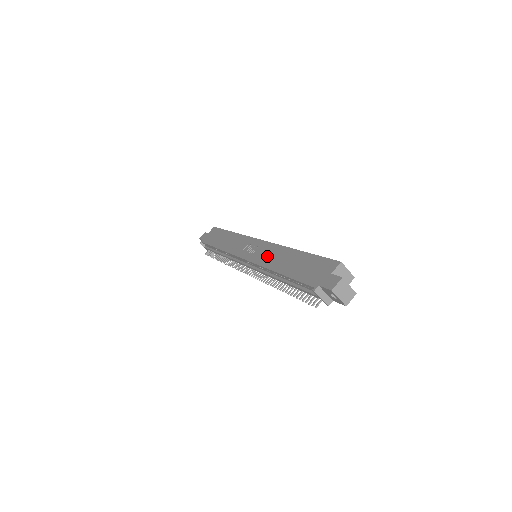
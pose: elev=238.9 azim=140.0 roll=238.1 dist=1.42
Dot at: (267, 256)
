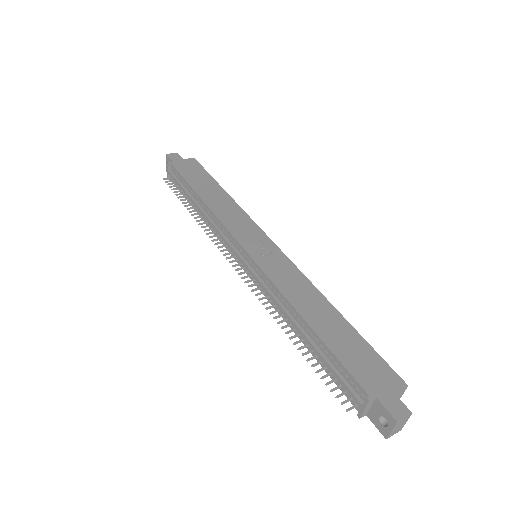
Dot at: (289, 281)
